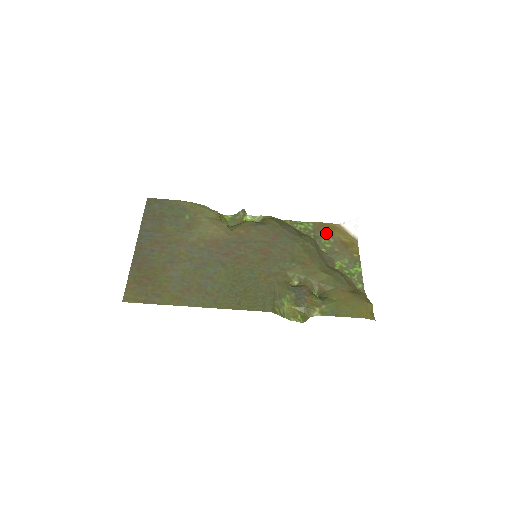
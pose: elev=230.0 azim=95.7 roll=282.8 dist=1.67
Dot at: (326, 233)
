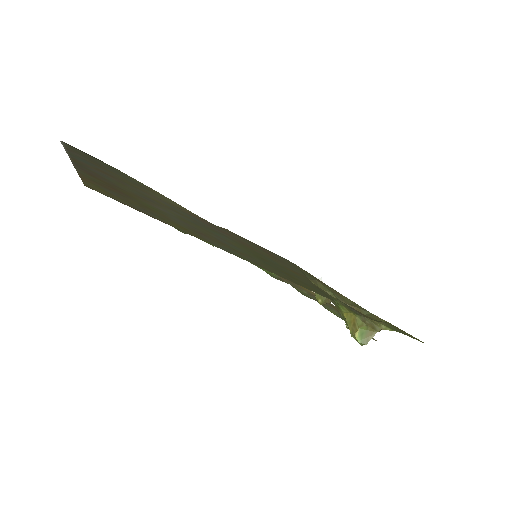
Dot at: (294, 284)
